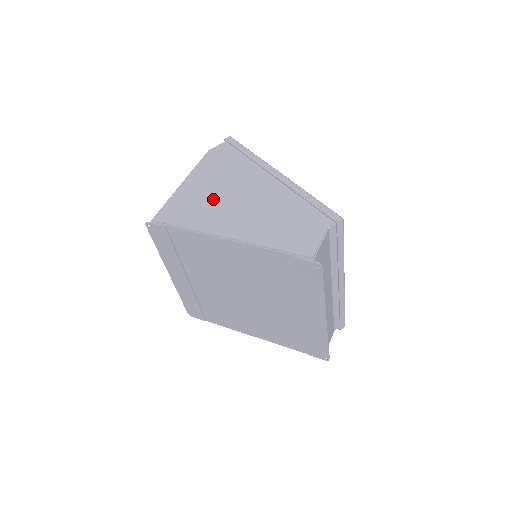
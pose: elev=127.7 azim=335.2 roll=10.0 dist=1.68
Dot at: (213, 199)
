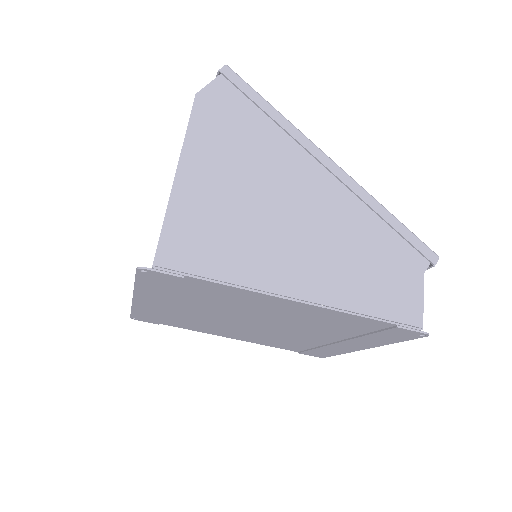
Dot at: (249, 216)
